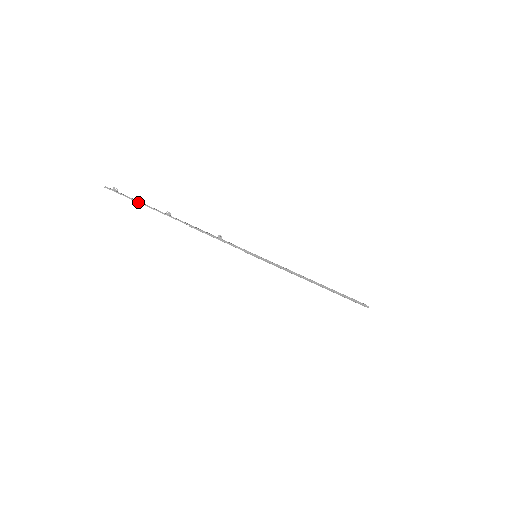
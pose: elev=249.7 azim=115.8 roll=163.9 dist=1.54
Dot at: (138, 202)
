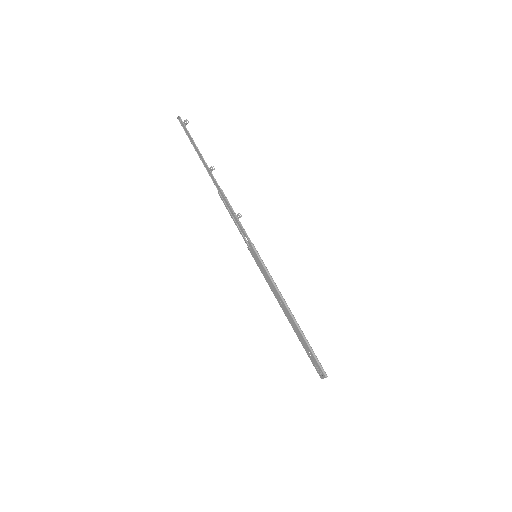
Dot at: (195, 144)
